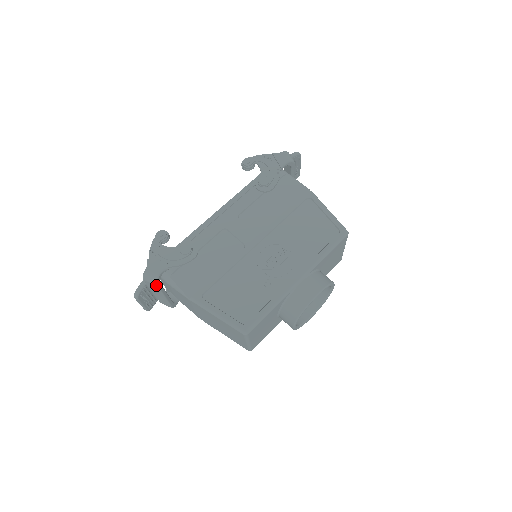
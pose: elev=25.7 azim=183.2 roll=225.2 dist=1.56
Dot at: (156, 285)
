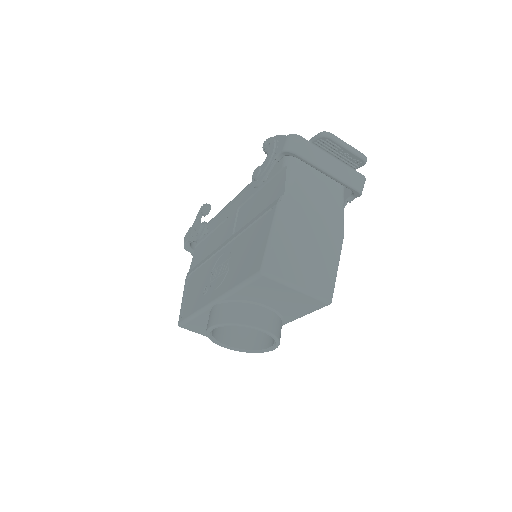
Dot at: occluded
